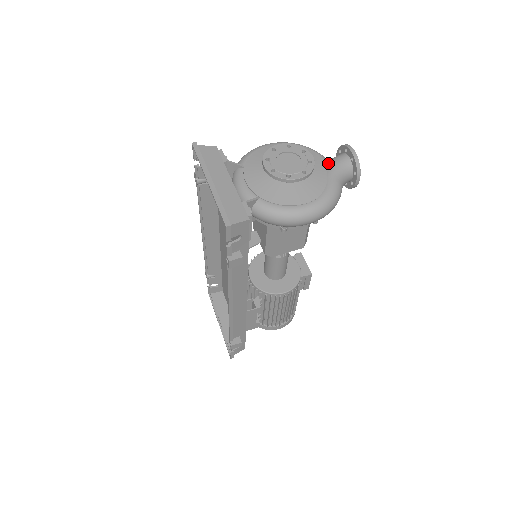
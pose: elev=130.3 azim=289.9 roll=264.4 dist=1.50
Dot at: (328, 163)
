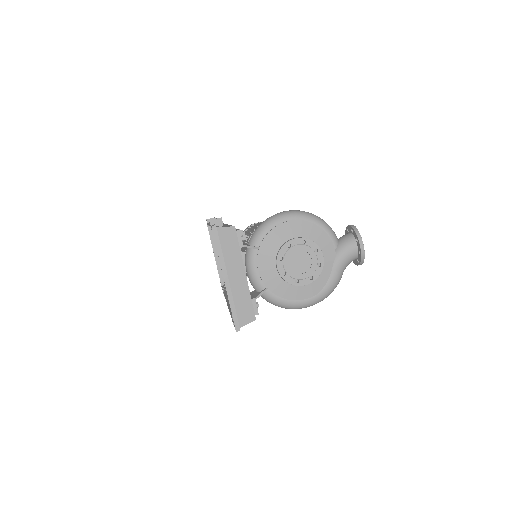
Dot at: (337, 250)
